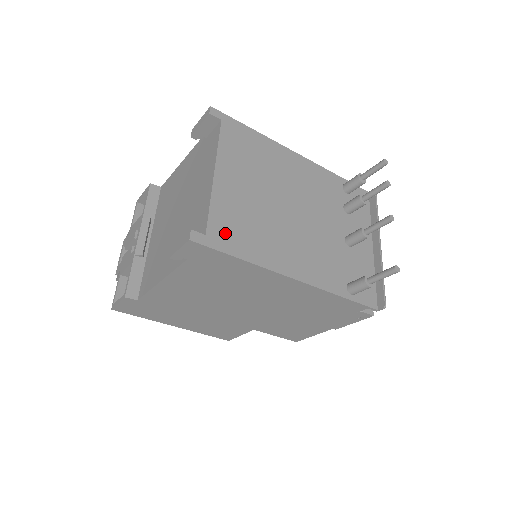
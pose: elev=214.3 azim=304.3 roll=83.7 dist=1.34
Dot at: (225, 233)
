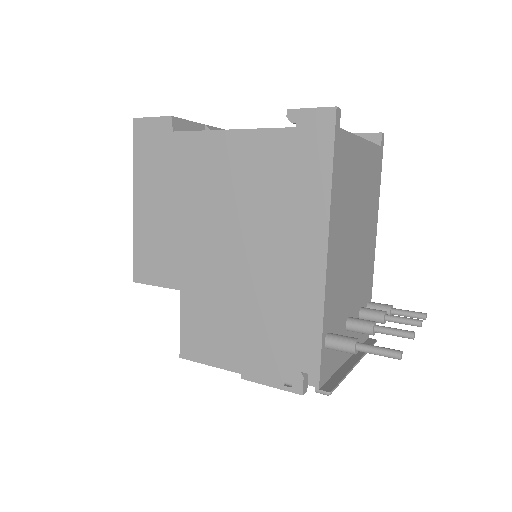
Dot at: (342, 153)
